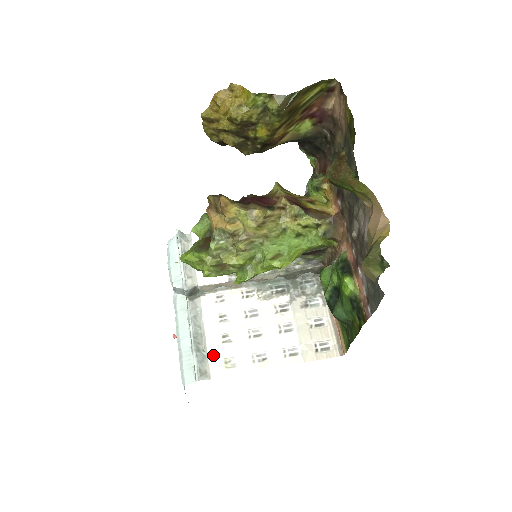
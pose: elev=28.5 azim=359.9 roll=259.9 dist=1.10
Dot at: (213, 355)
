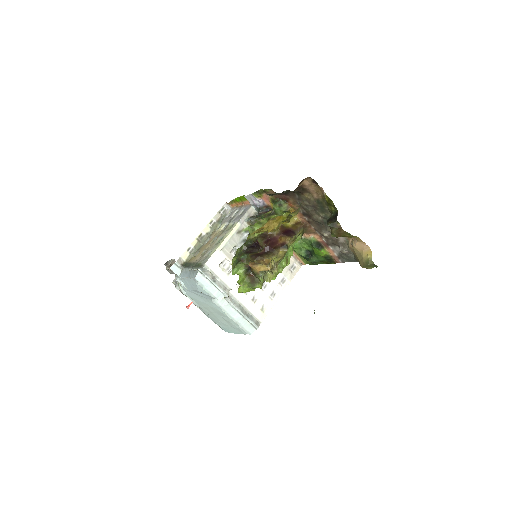
Dot at: (255, 312)
